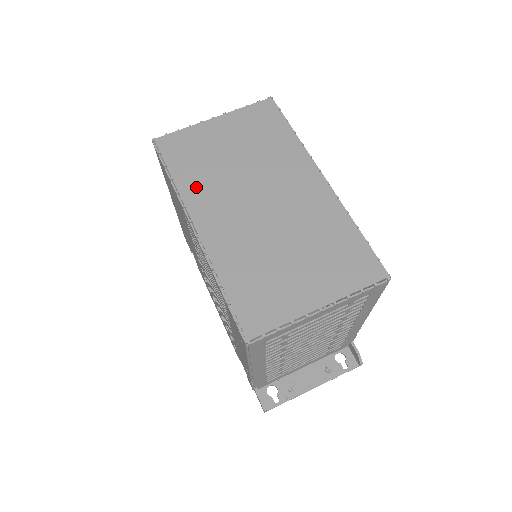
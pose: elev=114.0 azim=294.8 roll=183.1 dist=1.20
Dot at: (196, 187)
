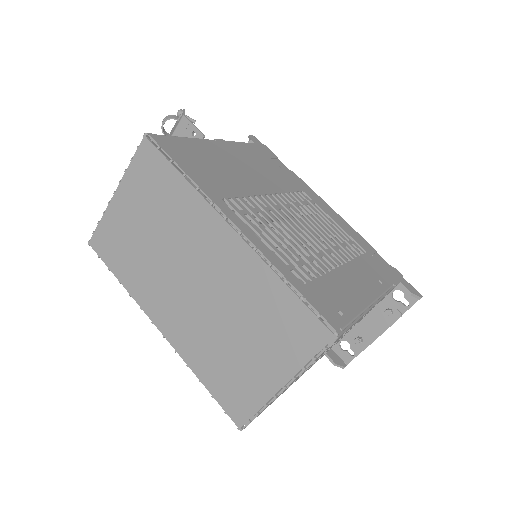
Dot at: (139, 285)
